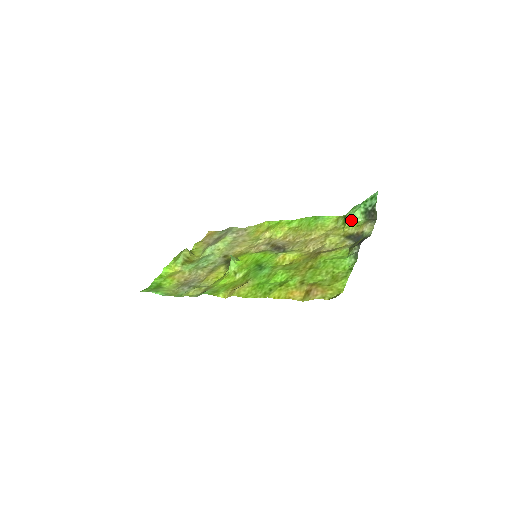
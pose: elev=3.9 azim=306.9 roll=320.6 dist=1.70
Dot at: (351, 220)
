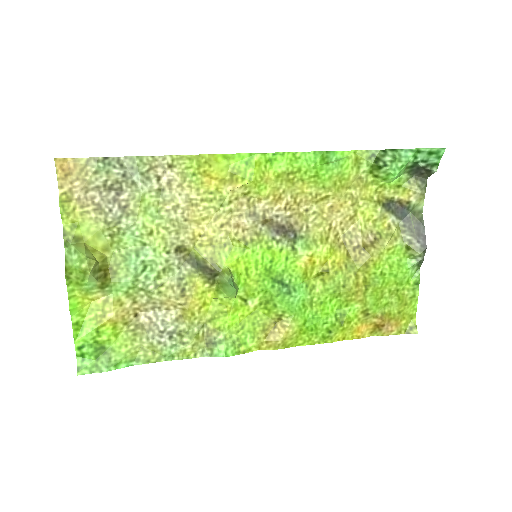
Dot at: (392, 180)
